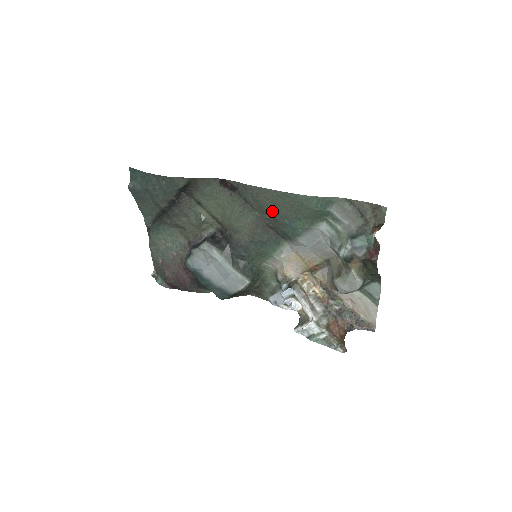
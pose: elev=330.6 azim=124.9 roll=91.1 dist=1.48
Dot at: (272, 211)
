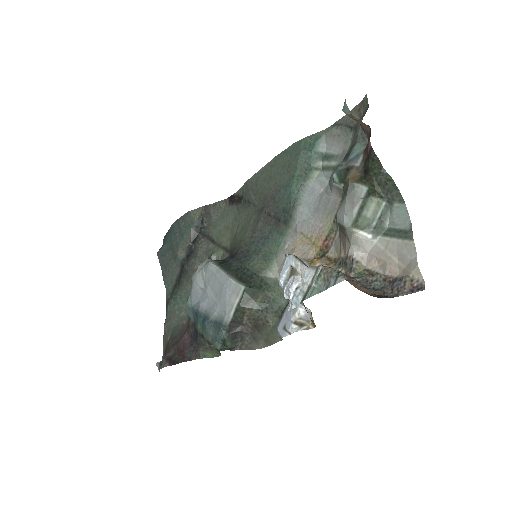
Dot at: (269, 191)
